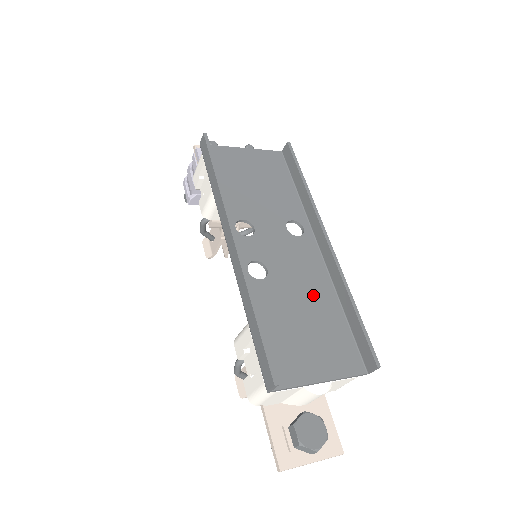
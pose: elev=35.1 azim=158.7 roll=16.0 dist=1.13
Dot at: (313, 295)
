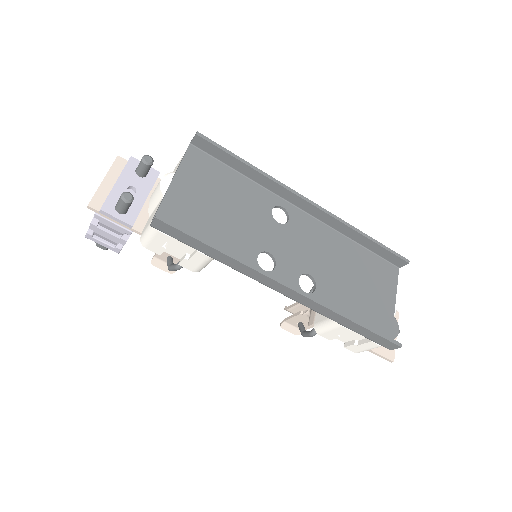
Dot at: (340, 256)
